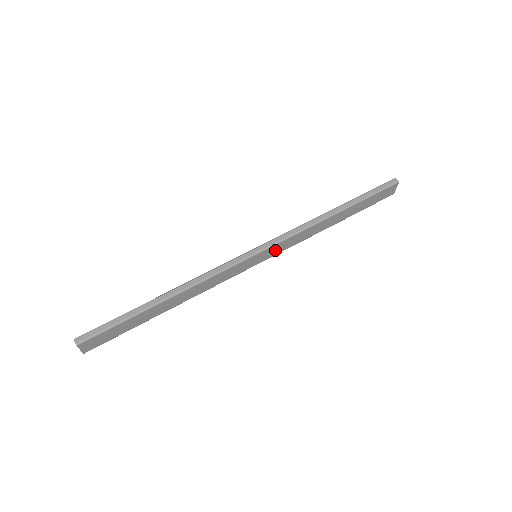
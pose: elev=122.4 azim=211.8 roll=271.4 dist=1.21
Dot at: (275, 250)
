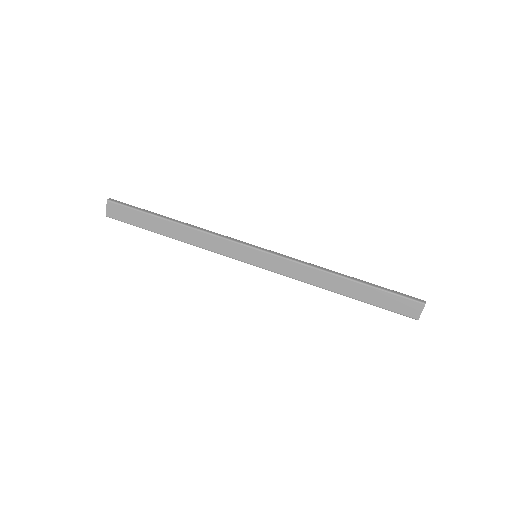
Dot at: (273, 263)
